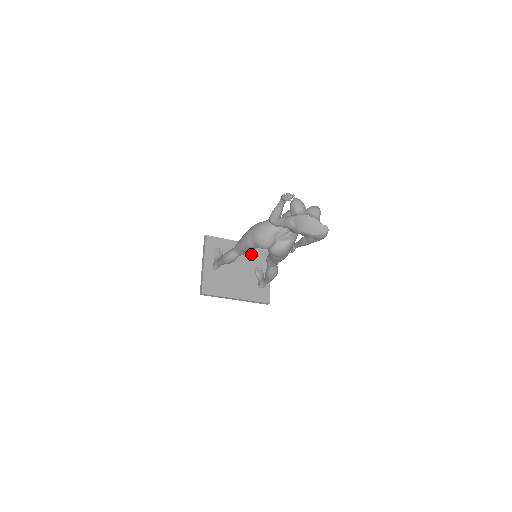
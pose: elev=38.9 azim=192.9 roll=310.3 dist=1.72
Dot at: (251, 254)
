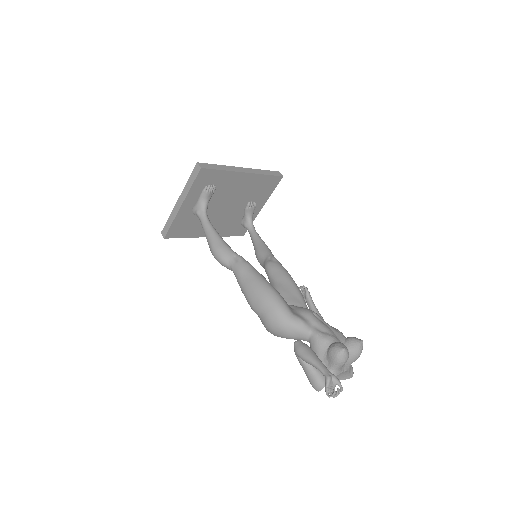
Dot at: (252, 186)
